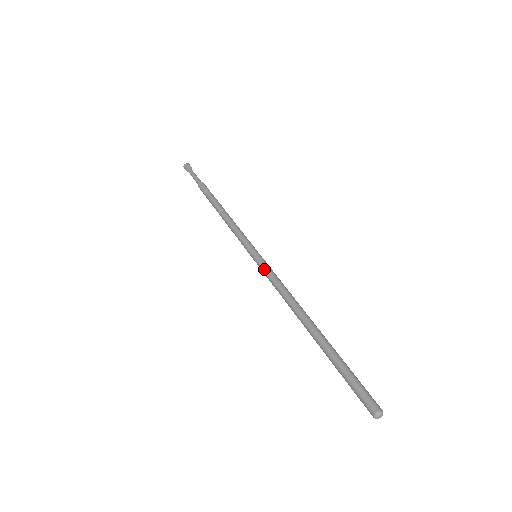
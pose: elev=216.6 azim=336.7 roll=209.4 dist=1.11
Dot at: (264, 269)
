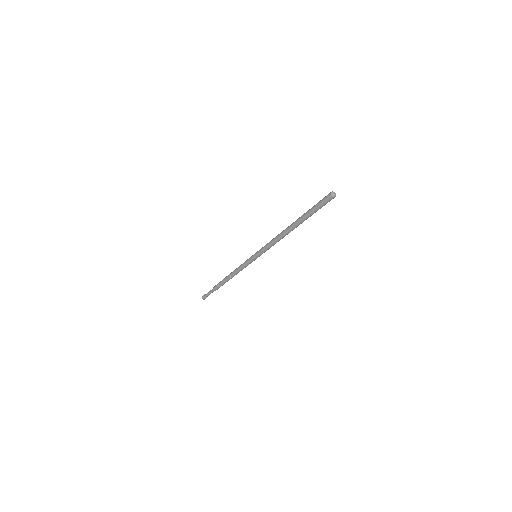
Dot at: (261, 249)
